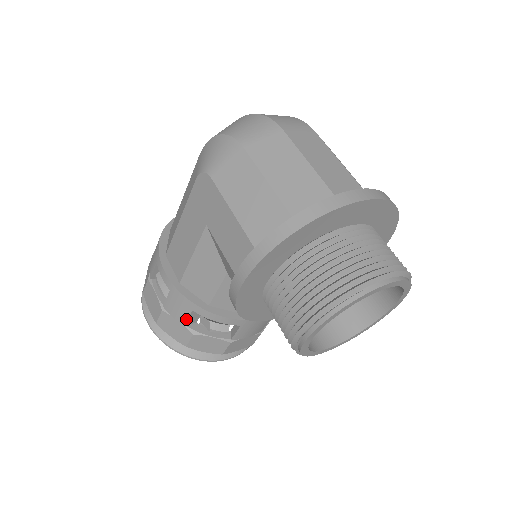
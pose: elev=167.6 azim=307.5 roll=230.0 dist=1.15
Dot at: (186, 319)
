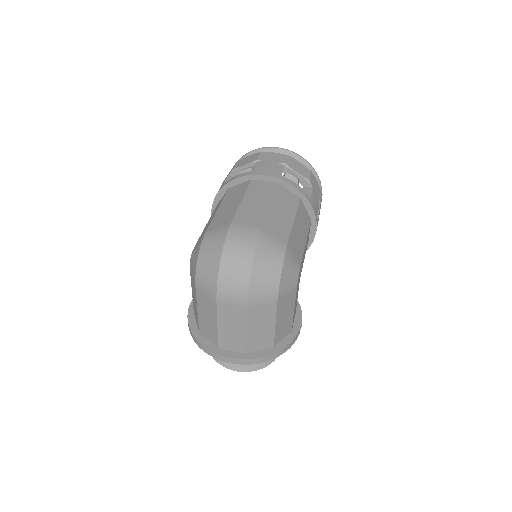
Dot at: occluded
